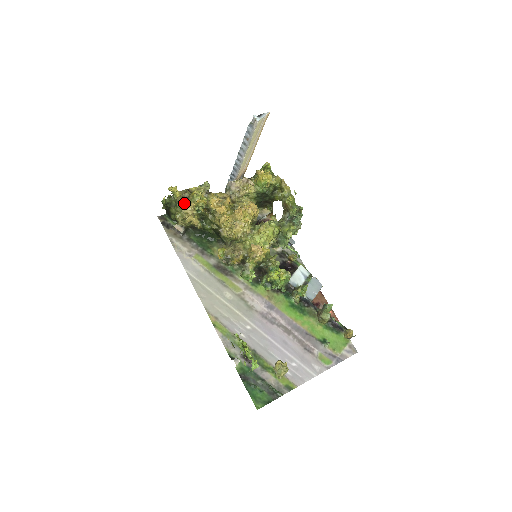
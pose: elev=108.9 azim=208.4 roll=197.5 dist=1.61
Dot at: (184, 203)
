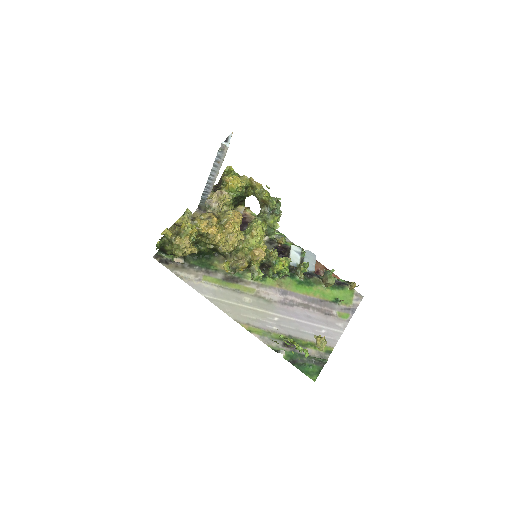
Dot at: (179, 239)
